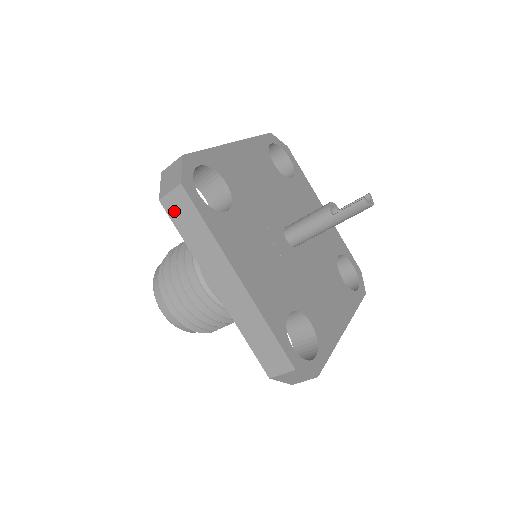
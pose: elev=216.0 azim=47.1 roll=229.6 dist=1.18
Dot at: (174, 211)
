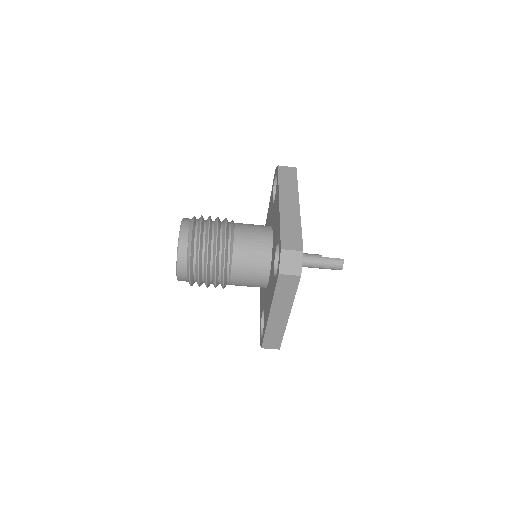
Dot at: (283, 172)
